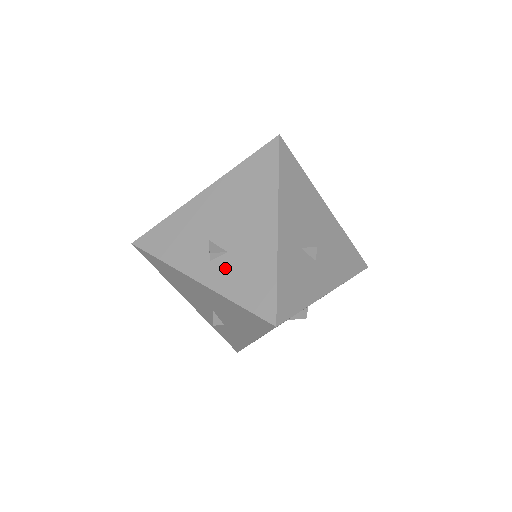
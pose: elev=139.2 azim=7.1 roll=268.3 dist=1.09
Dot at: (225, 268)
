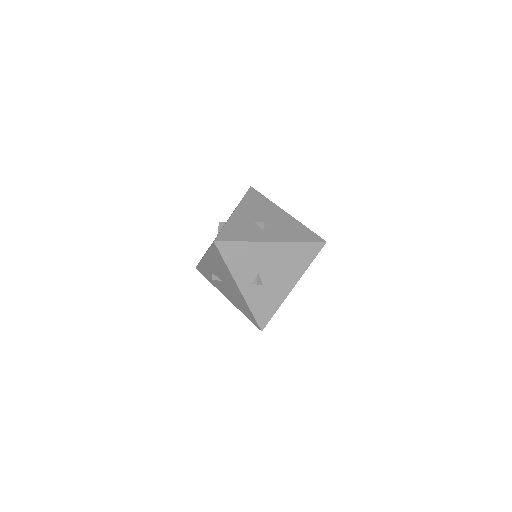
Dot at: (257, 293)
